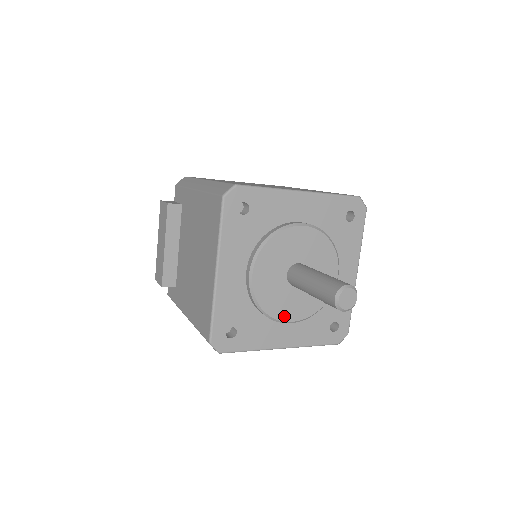
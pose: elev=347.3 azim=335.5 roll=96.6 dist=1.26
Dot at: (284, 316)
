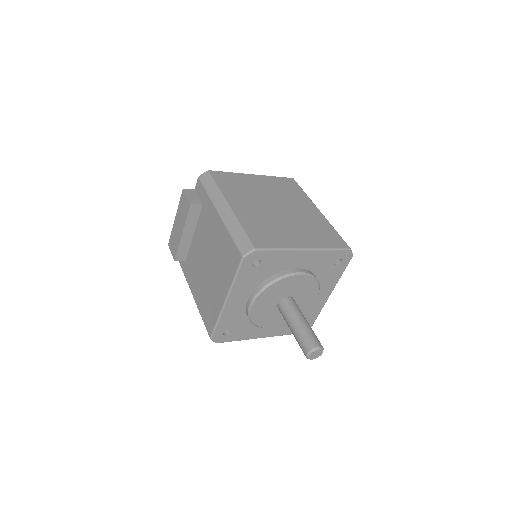
Dot at: (268, 325)
